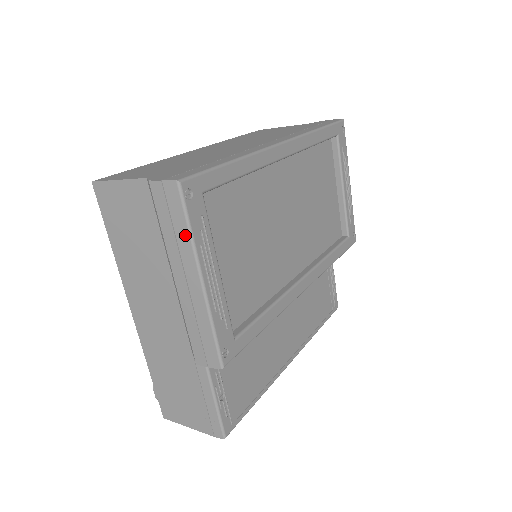
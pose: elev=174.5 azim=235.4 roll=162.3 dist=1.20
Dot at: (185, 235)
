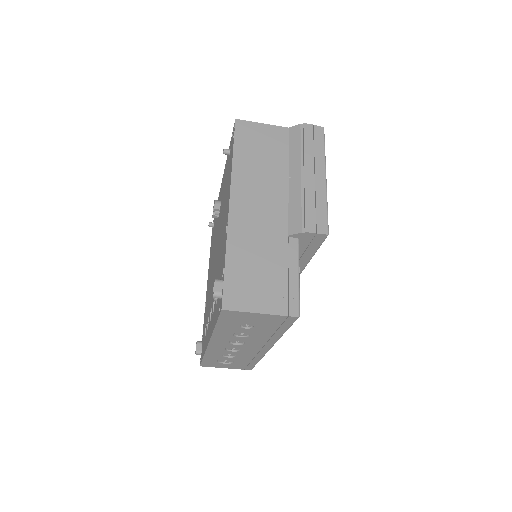
Dot at: (321, 151)
